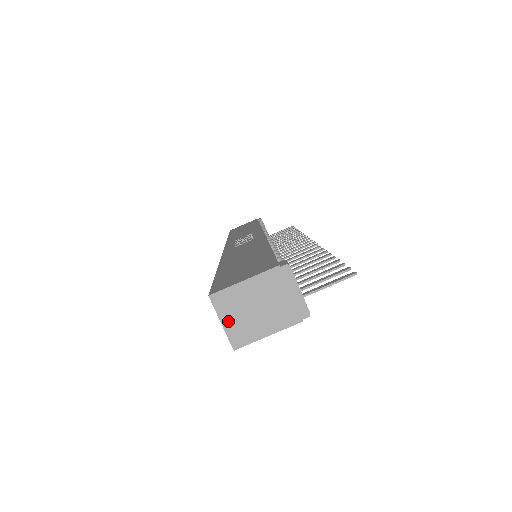
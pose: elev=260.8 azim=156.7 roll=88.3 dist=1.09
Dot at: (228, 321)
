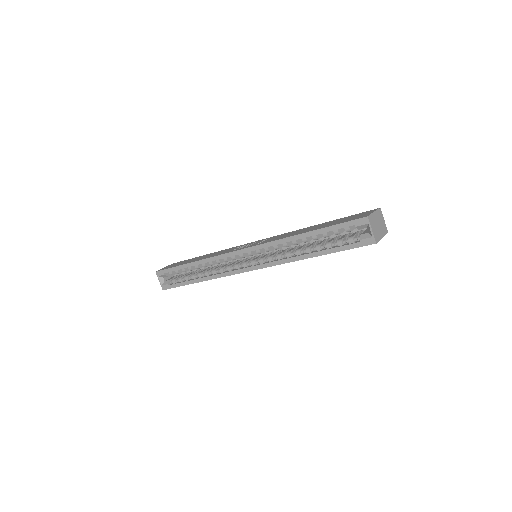
Dot at: (373, 229)
